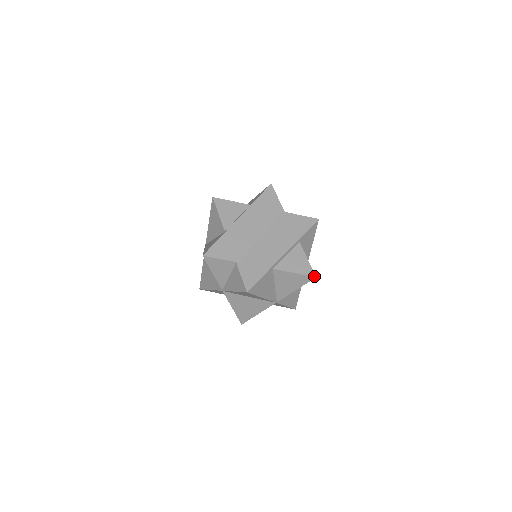
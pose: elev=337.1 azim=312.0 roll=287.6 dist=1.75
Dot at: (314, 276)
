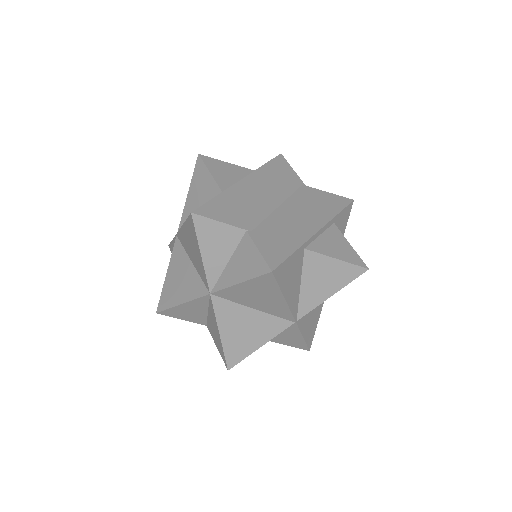
Dot at: (365, 267)
